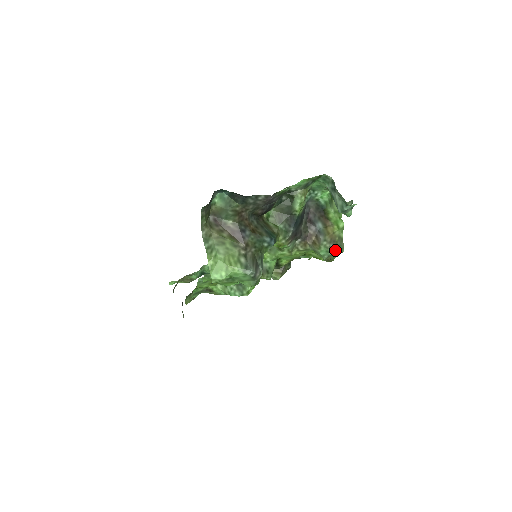
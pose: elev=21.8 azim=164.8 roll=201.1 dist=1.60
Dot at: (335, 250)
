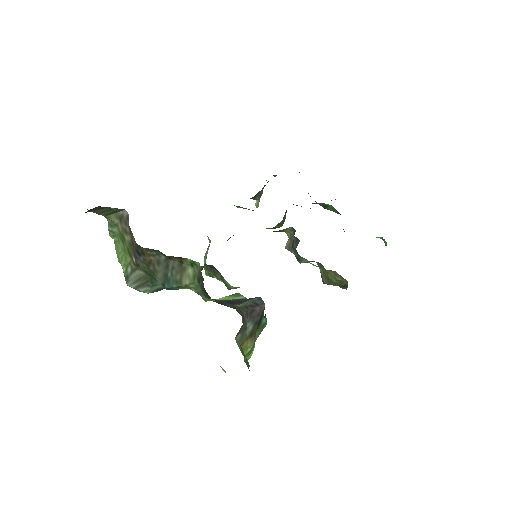
Dot at: (244, 358)
